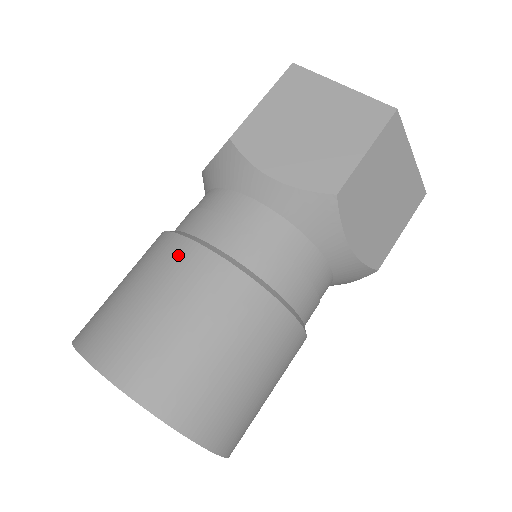
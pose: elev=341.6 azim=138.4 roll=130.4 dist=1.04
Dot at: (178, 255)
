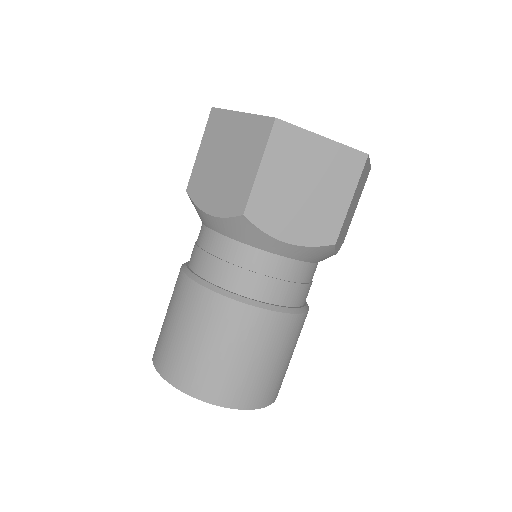
Dot at: (179, 285)
